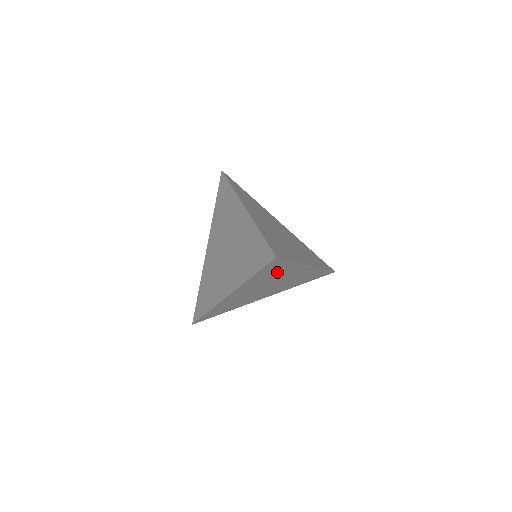
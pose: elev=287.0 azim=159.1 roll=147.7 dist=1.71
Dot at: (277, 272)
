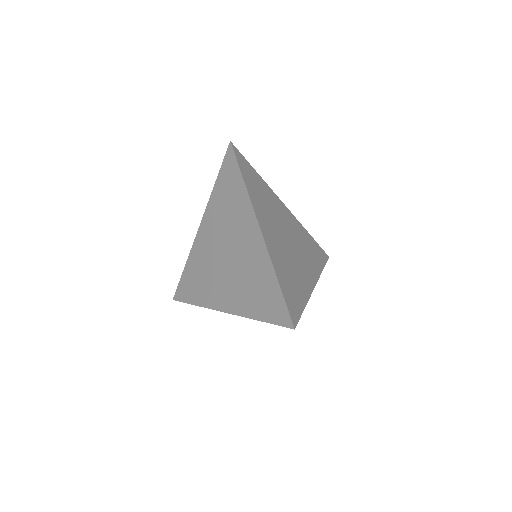
Dot at: occluded
